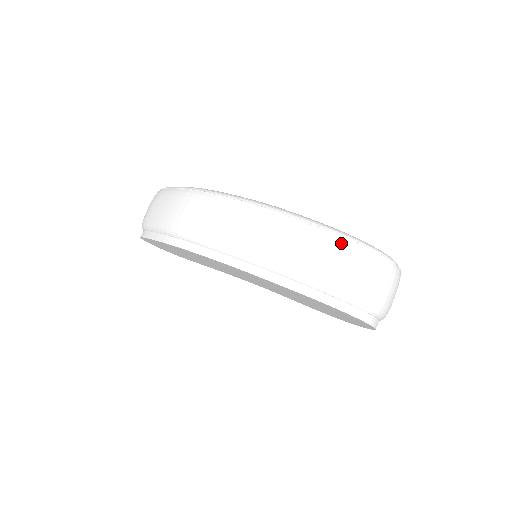
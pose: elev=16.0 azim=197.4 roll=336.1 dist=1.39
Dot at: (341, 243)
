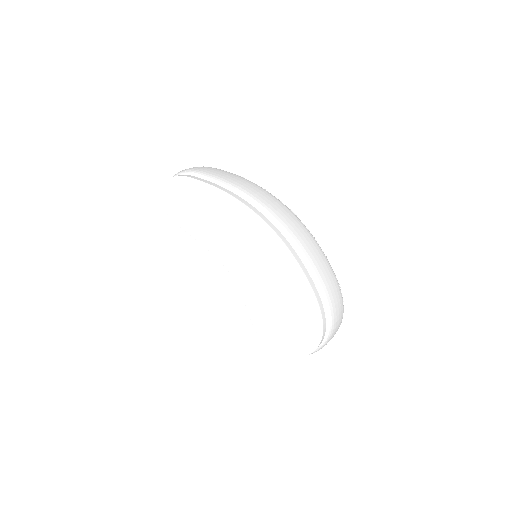
Dot at: (337, 282)
